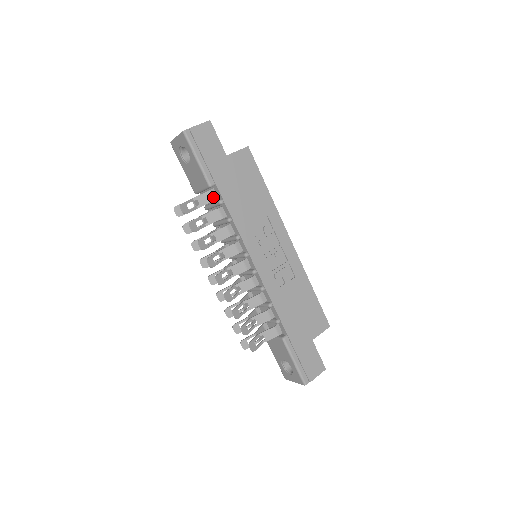
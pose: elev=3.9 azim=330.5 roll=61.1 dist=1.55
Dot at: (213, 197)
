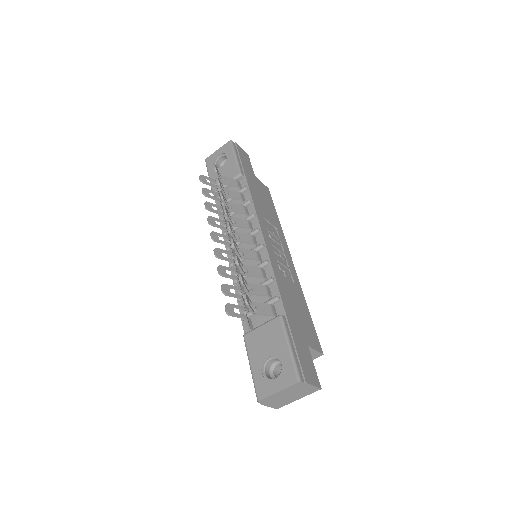
Dot at: (238, 185)
